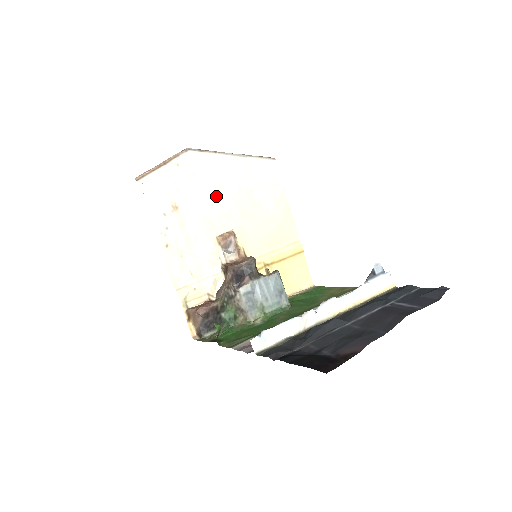
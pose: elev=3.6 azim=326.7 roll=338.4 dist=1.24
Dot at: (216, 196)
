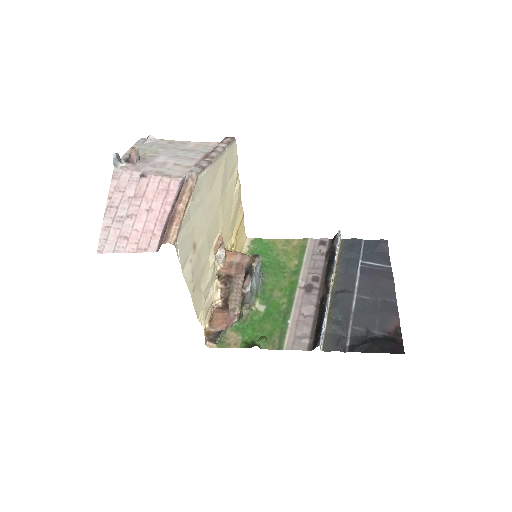
Dot at: (212, 210)
